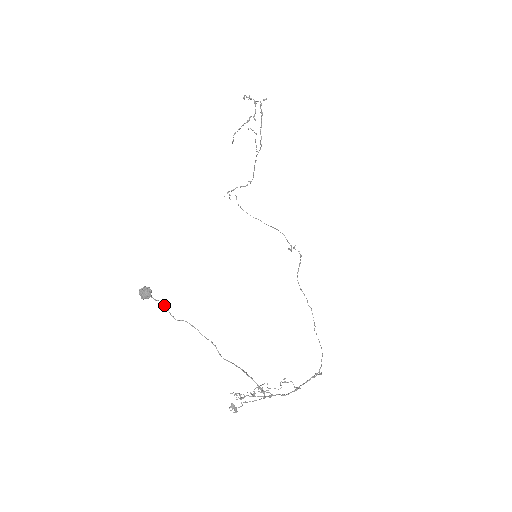
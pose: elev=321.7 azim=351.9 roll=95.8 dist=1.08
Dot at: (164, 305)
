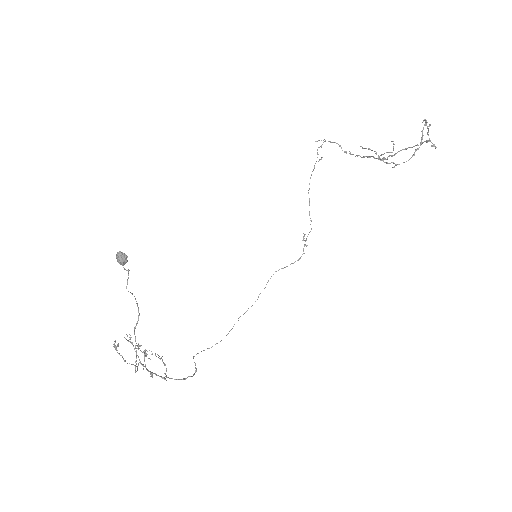
Dot at: occluded
